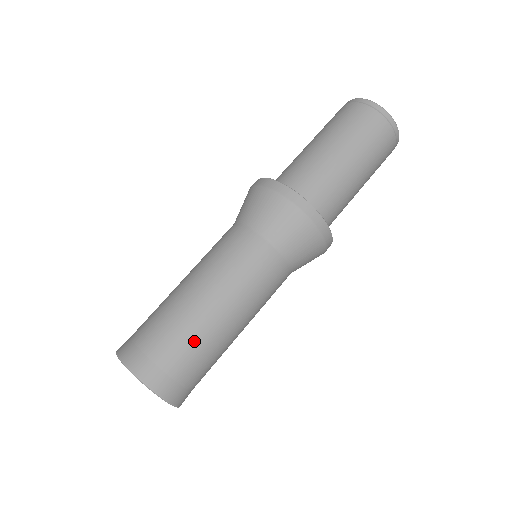
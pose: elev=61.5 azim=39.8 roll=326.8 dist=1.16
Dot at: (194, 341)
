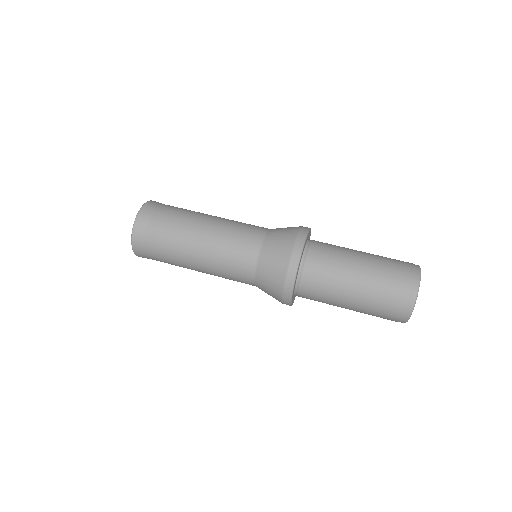
Dot at: (172, 261)
